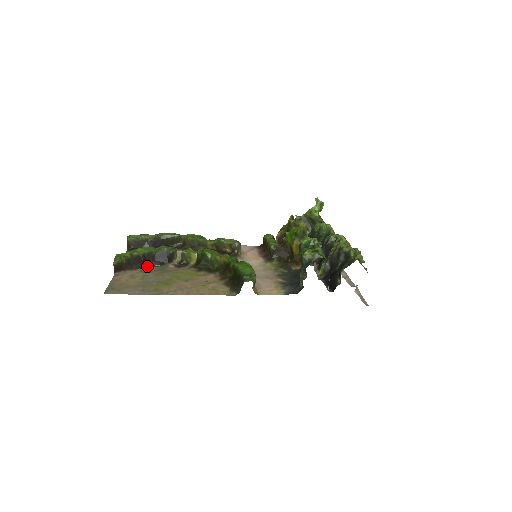
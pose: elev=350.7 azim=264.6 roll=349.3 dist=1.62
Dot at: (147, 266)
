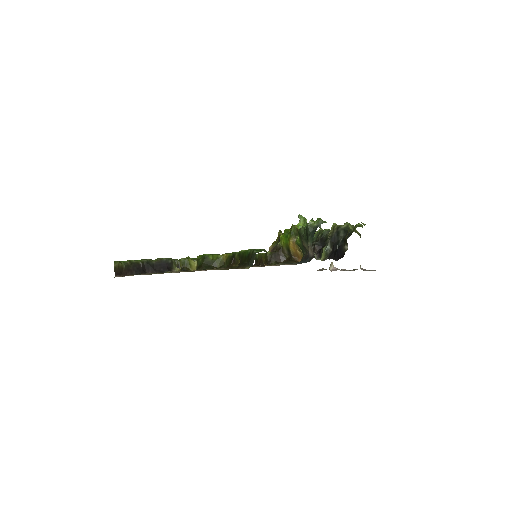
Dot at: occluded
